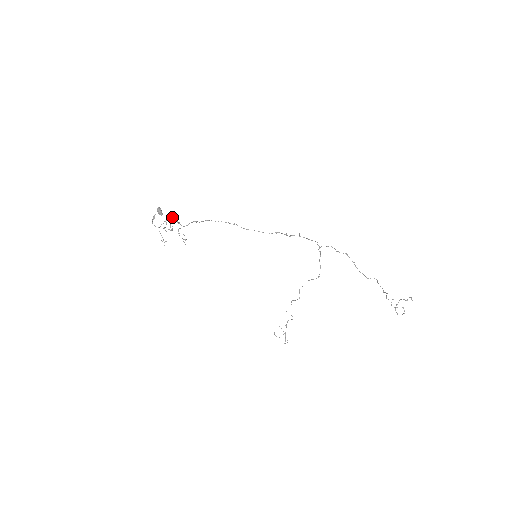
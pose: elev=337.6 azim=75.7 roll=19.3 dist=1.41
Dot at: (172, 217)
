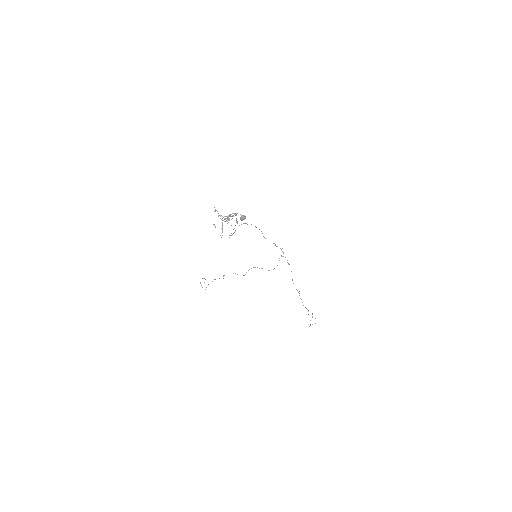
Dot at: occluded
